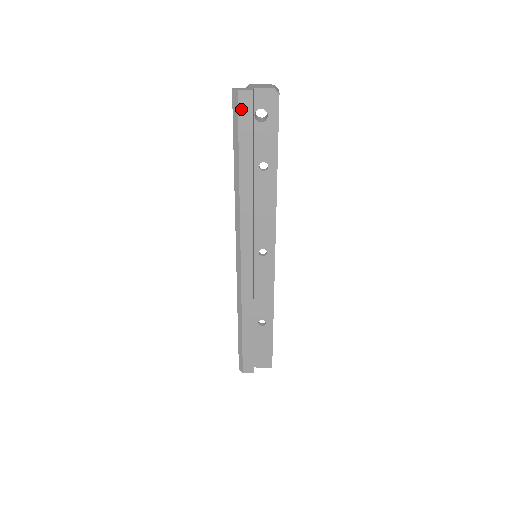
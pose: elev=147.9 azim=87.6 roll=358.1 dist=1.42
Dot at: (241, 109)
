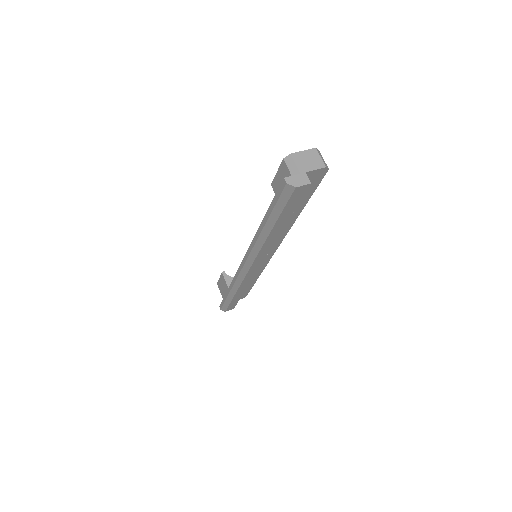
Dot at: (293, 197)
